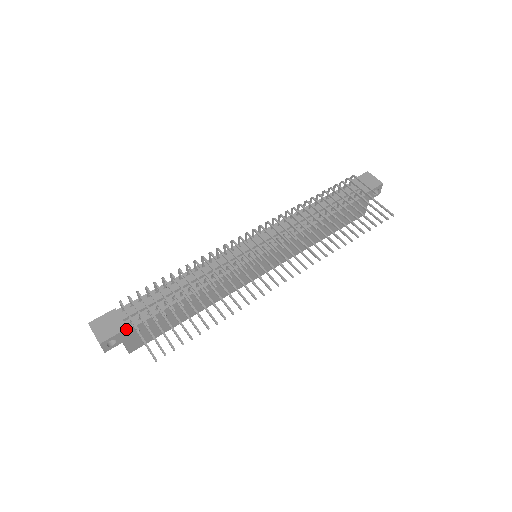
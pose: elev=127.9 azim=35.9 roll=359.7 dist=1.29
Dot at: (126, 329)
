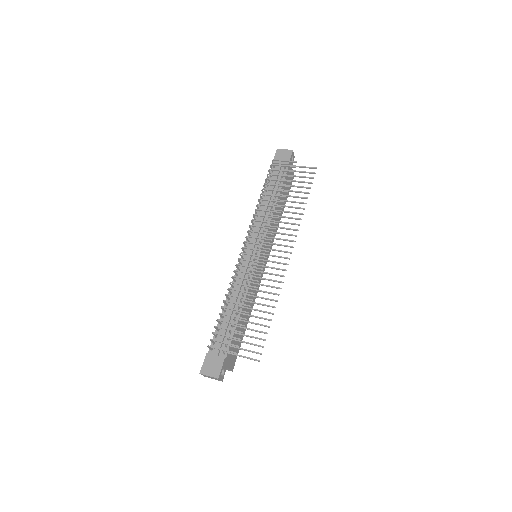
Dot at: (225, 359)
